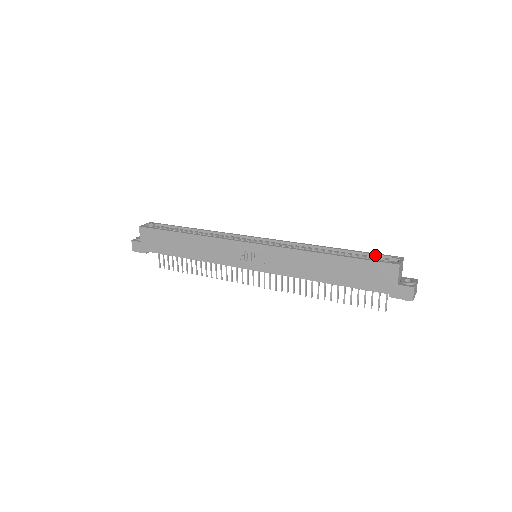
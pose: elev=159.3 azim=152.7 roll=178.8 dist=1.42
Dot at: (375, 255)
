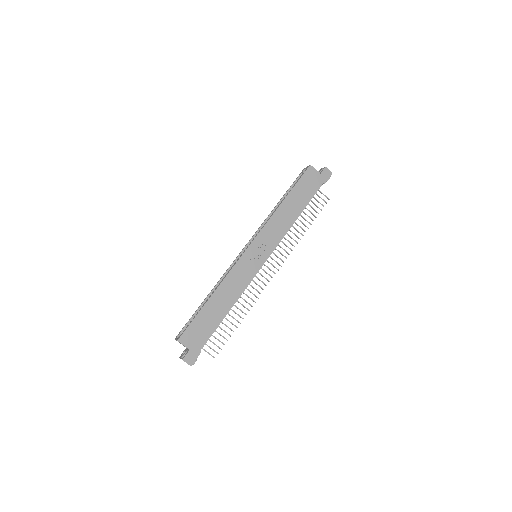
Dot at: (295, 181)
